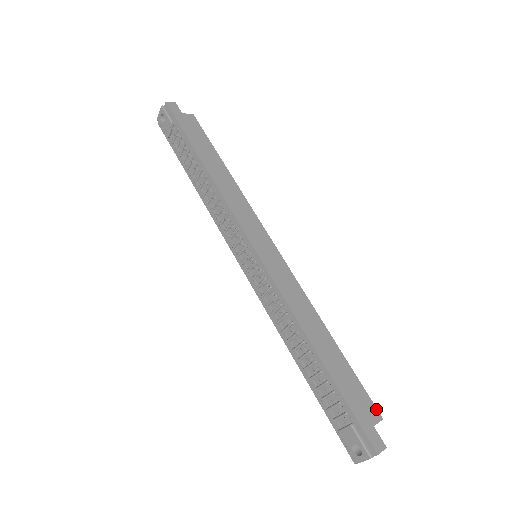
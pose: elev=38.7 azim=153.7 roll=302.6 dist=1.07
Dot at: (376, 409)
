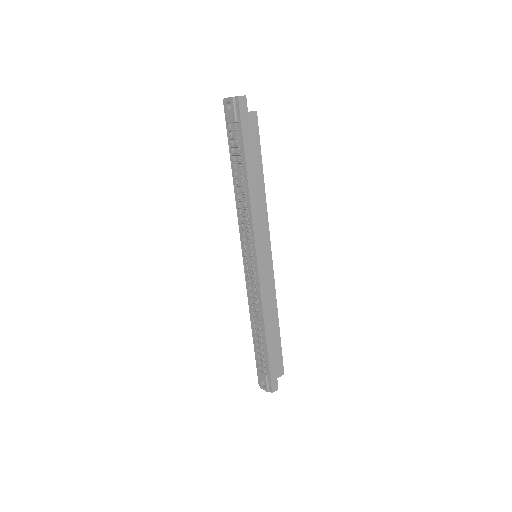
Dot at: (283, 369)
